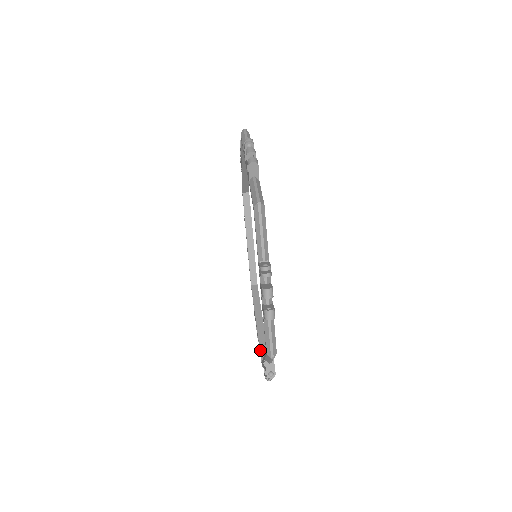
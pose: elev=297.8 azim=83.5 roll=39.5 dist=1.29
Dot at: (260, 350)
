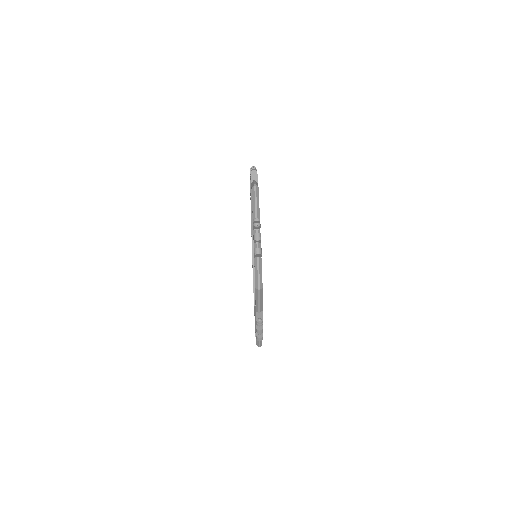
Dot at: occluded
